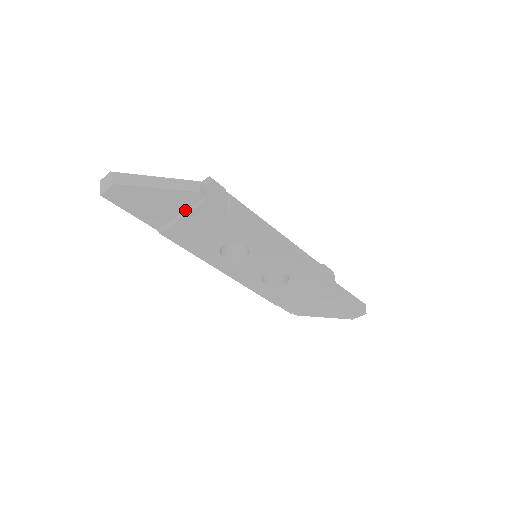
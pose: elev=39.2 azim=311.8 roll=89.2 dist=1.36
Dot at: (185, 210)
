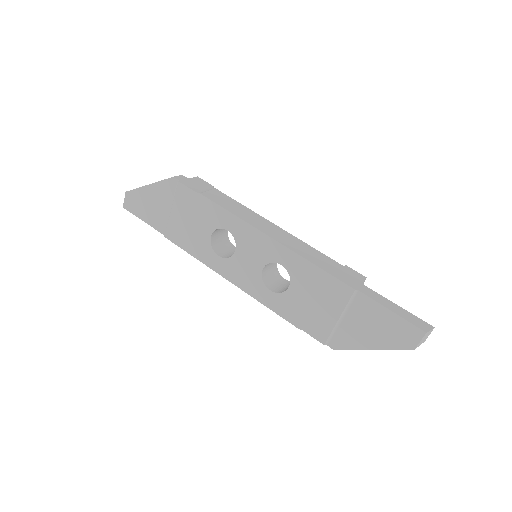
Dot at: (172, 202)
